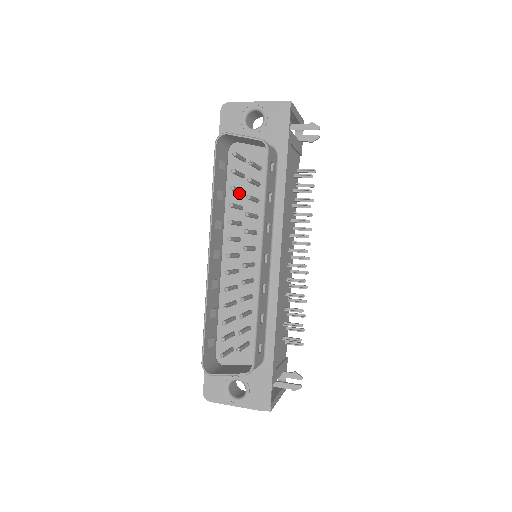
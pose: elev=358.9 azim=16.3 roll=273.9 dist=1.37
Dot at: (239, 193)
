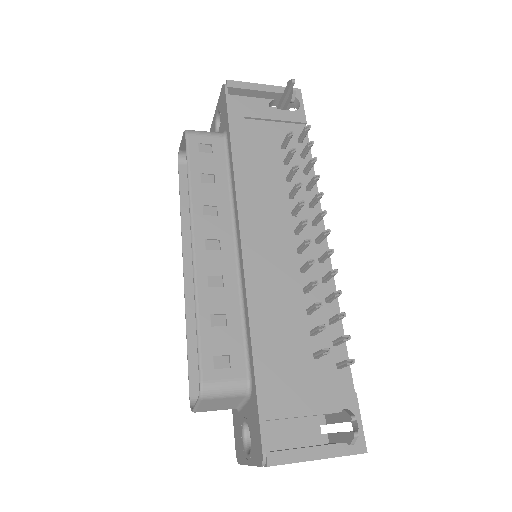
Dot at: occluded
